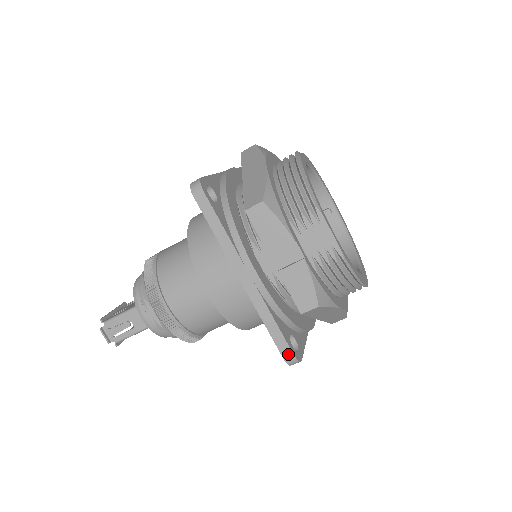
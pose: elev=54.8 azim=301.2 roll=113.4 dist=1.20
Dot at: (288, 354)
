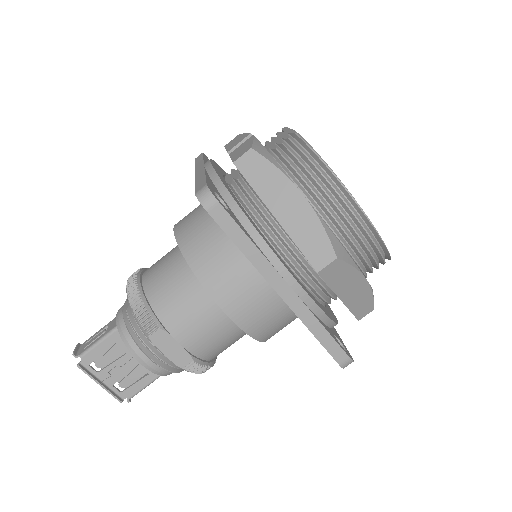
Dot at: (202, 187)
